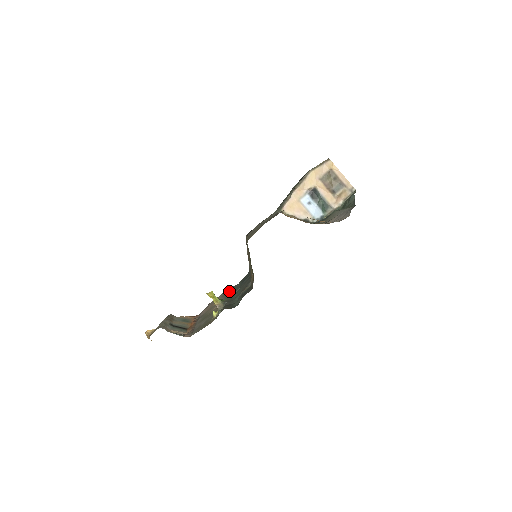
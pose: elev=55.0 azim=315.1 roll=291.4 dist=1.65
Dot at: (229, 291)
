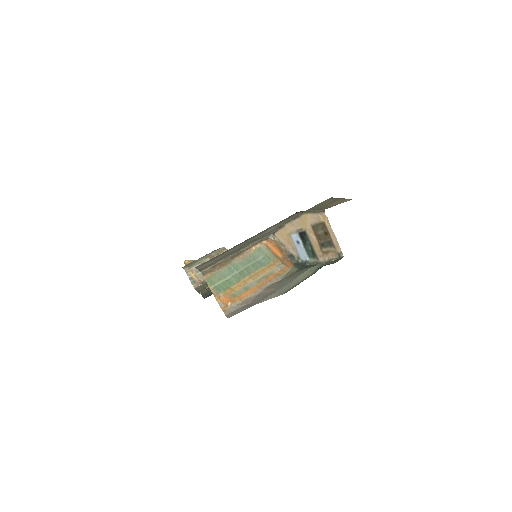
Dot at: occluded
